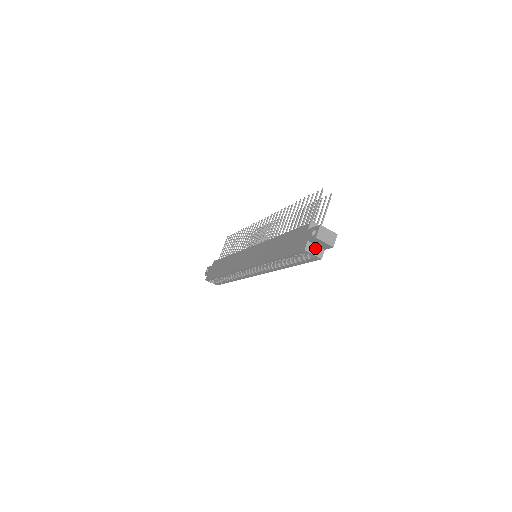
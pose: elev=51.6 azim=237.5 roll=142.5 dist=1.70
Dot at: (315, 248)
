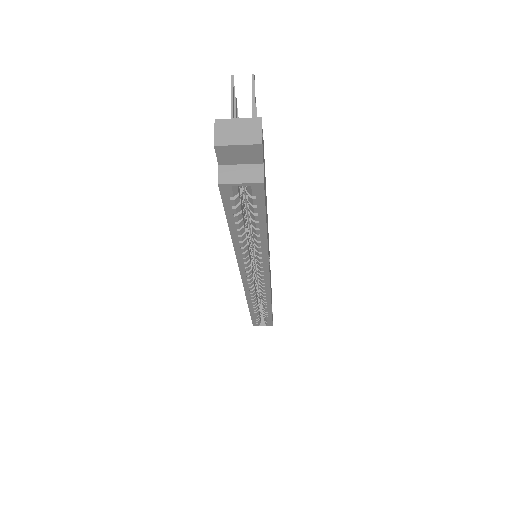
Dot at: (240, 170)
